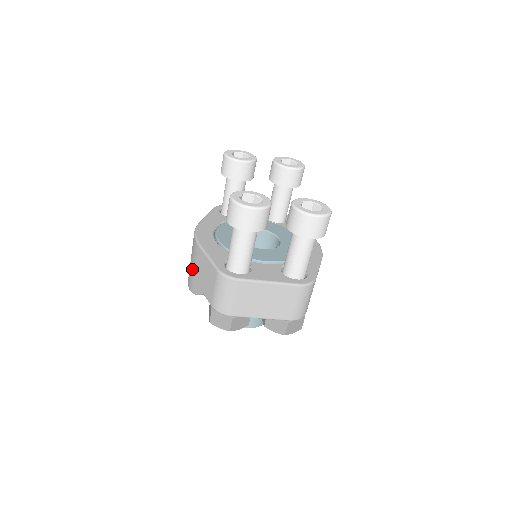
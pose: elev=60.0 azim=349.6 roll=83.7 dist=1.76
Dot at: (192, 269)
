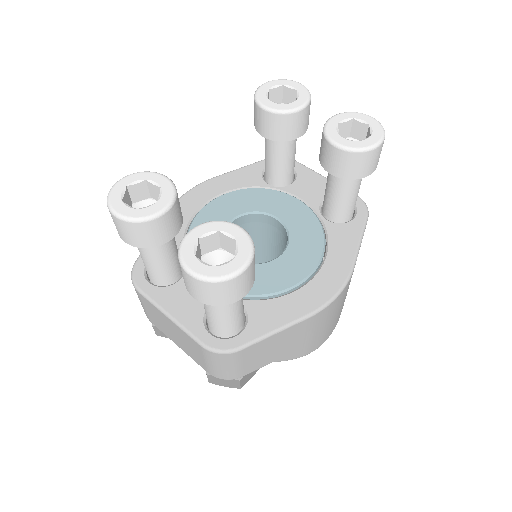
Dot at: occluded
